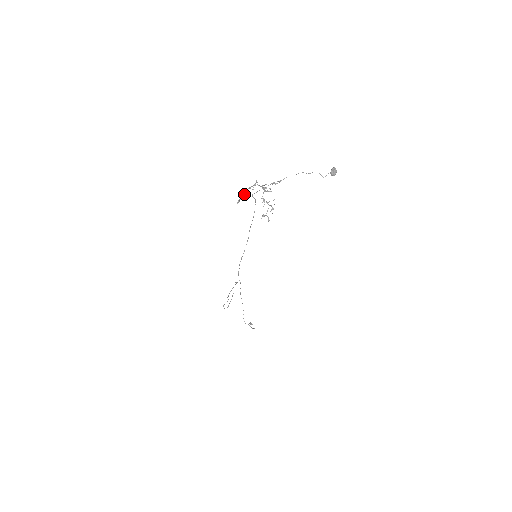
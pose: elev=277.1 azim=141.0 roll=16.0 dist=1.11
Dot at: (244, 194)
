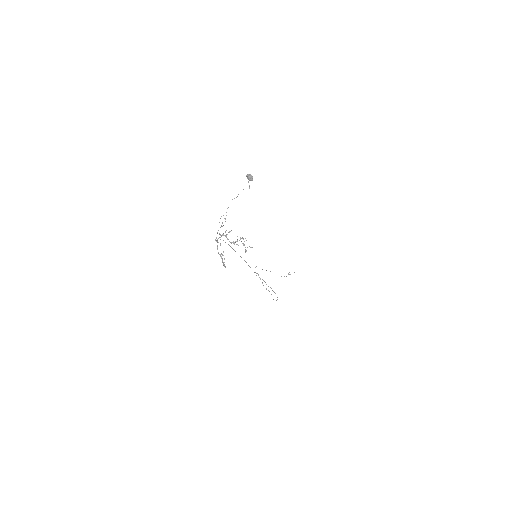
Dot at: (220, 256)
